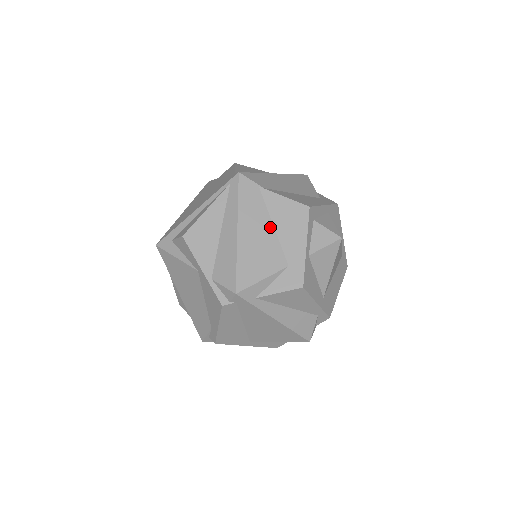
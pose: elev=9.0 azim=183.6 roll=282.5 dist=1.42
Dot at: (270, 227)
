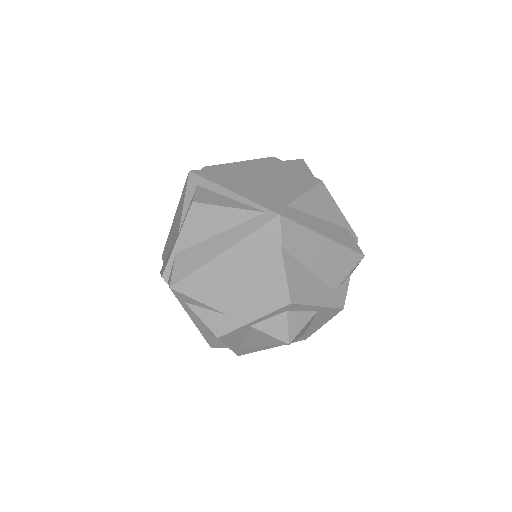
Dot at: (249, 278)
